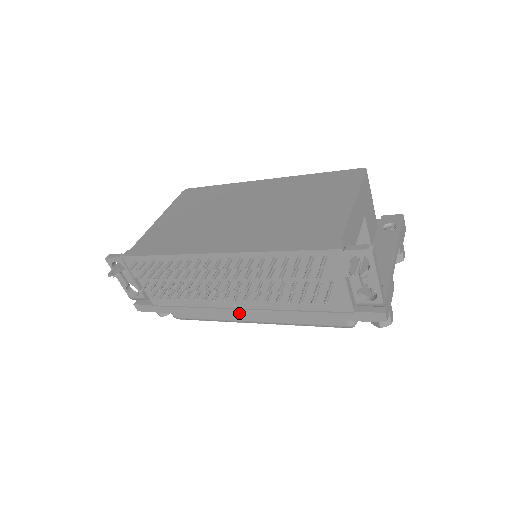
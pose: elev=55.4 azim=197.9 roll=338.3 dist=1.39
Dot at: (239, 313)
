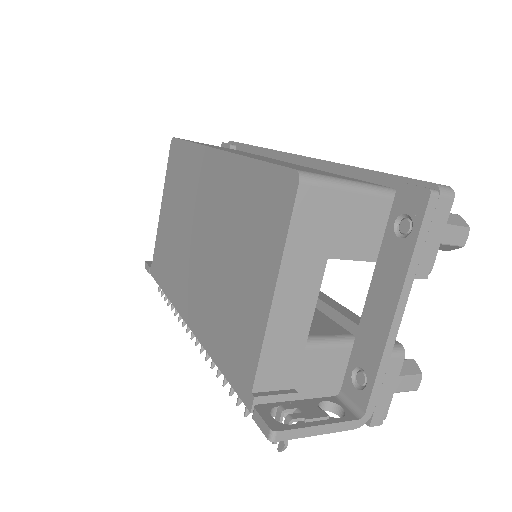
Dot at: occluded
